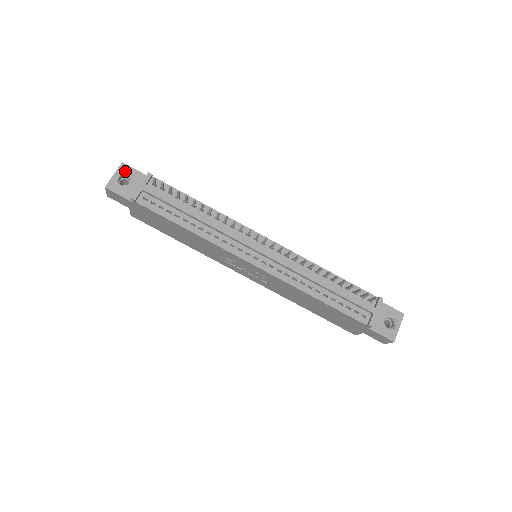
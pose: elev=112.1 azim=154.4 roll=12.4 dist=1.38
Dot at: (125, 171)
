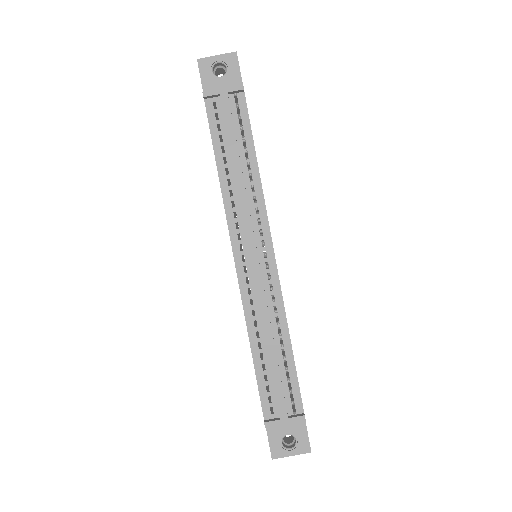
Dot at: (230, 62)
